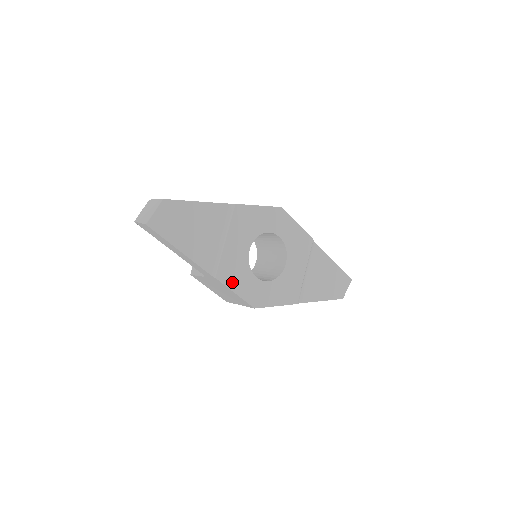
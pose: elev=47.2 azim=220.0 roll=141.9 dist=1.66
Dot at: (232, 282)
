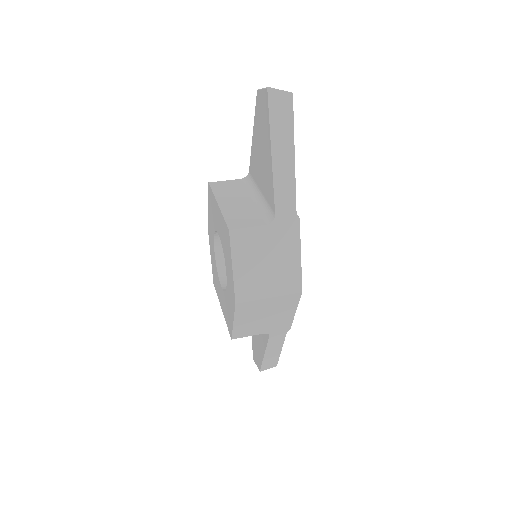
Dot at: occluded
